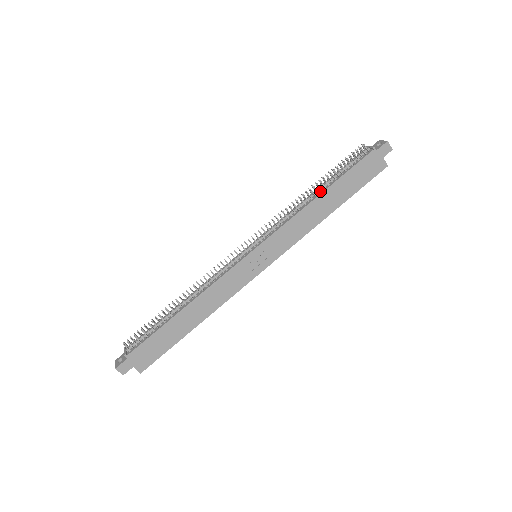
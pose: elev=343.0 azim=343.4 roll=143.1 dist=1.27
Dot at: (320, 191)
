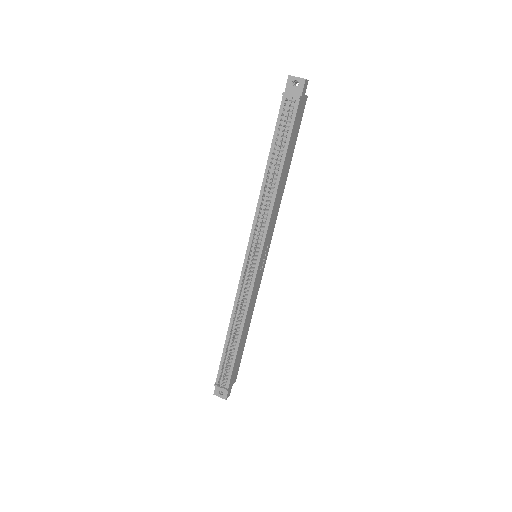
Dot at: (276, 172)
